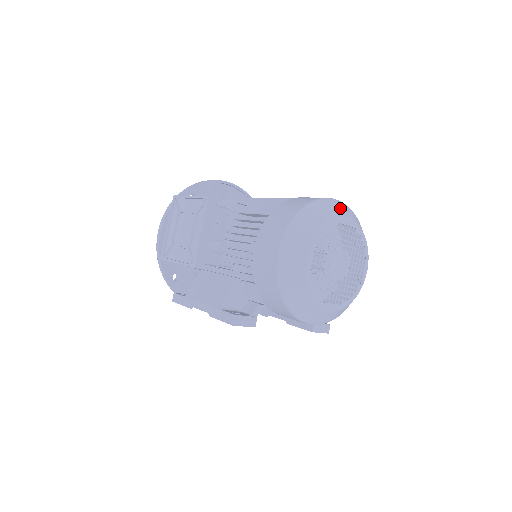
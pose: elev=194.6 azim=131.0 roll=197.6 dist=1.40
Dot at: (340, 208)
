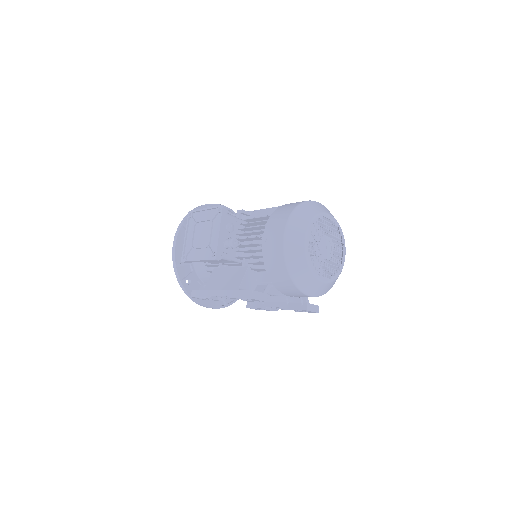
Dot at: (322, 207)
